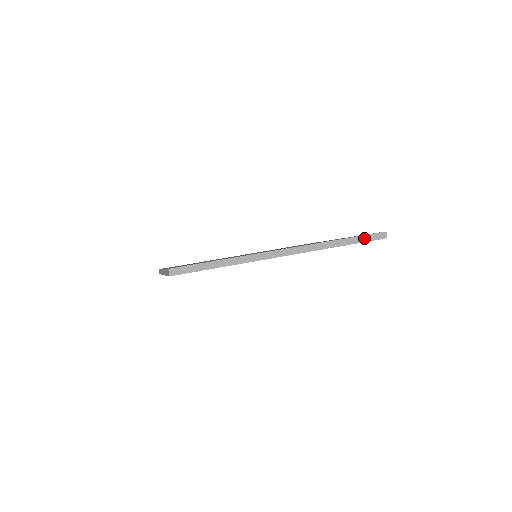
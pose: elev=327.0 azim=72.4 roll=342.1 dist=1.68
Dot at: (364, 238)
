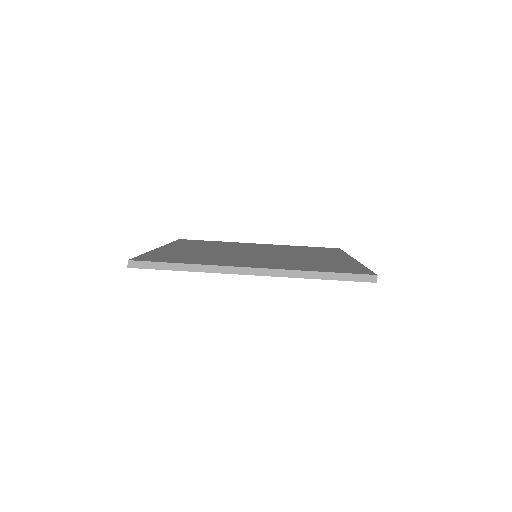
Dot at: (347, 276)
